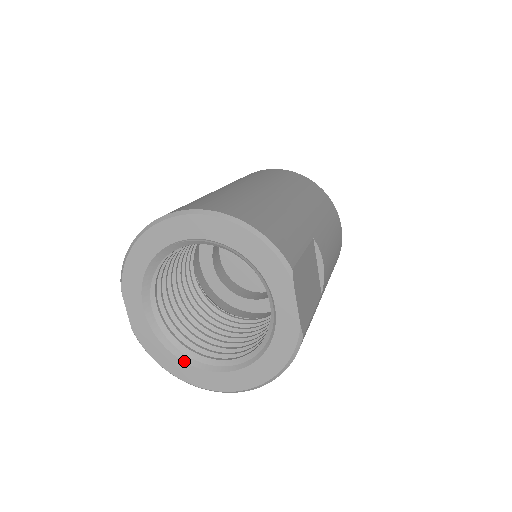
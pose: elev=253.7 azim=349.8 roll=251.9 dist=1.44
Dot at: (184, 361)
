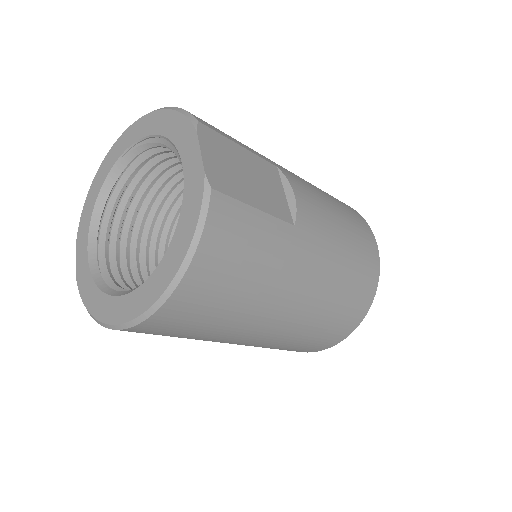
Dot at: (109, 294)
